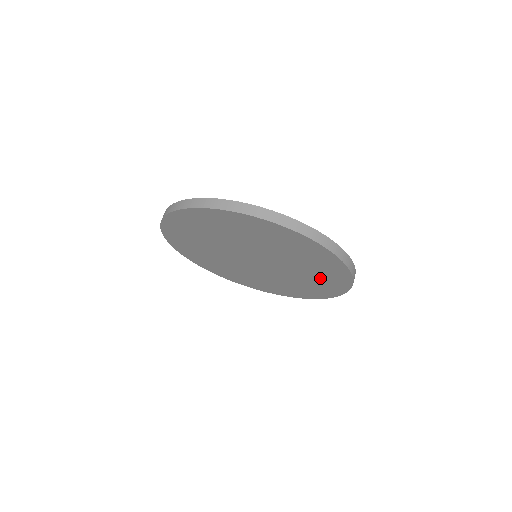
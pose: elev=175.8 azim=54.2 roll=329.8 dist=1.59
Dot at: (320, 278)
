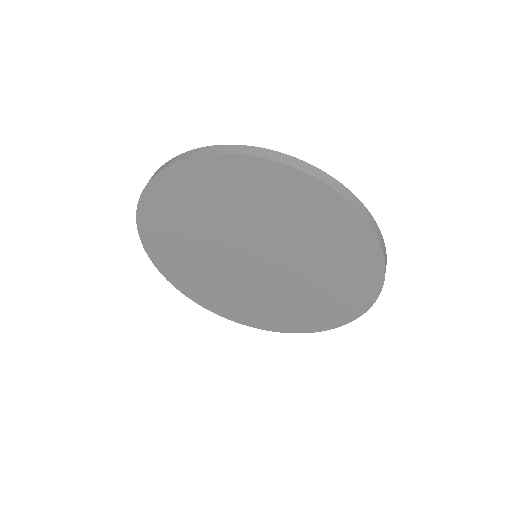
Dot at: (337, 287)
